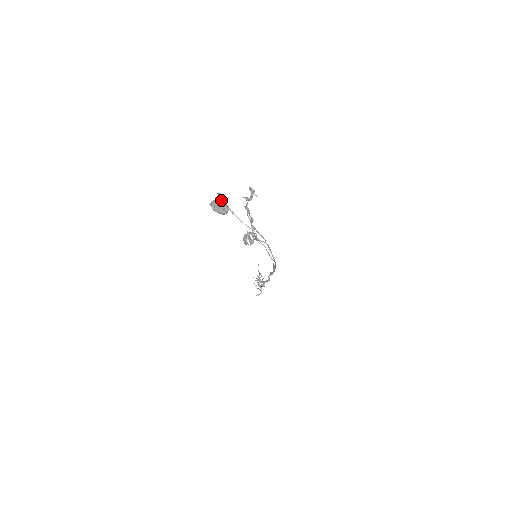
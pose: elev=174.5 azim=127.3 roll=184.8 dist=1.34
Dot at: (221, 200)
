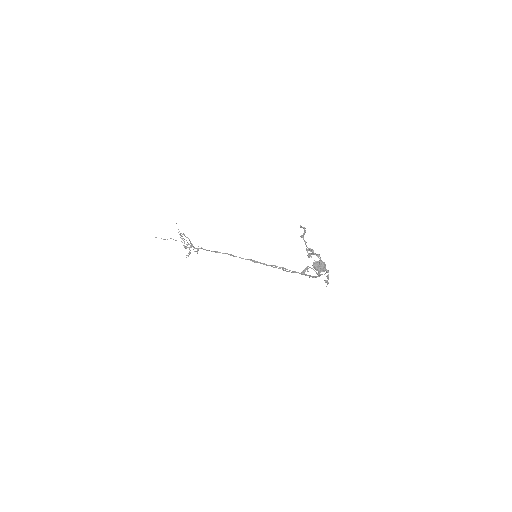
Dot at: (323, 262)
